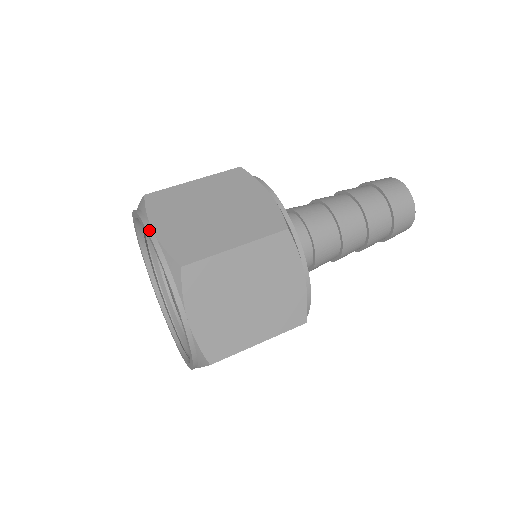
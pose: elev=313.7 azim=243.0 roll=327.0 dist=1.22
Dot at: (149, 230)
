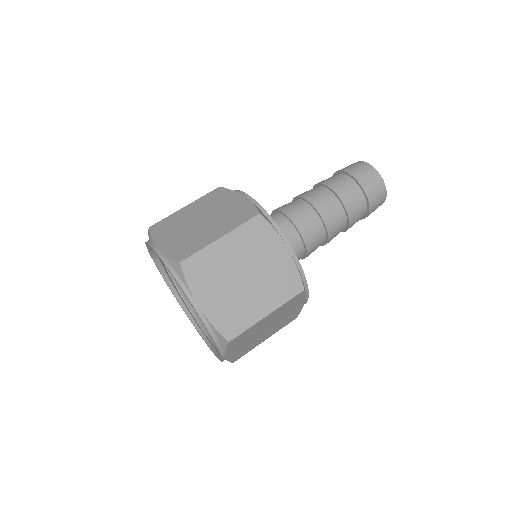
Dot at: (154, 247)
